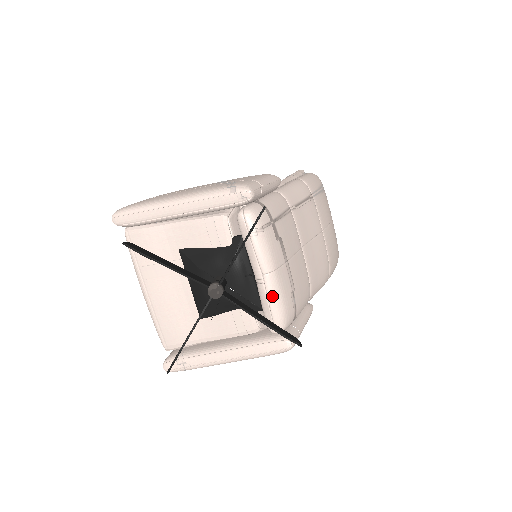
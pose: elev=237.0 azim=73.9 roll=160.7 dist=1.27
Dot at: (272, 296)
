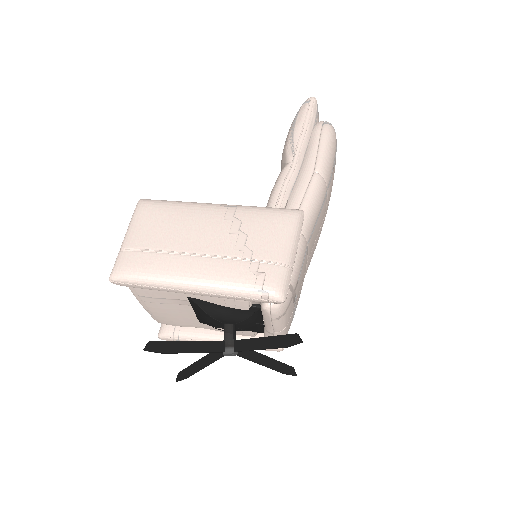
Dot at: occluded
